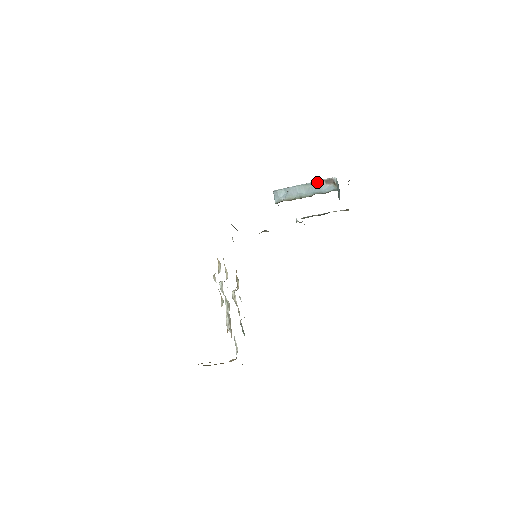
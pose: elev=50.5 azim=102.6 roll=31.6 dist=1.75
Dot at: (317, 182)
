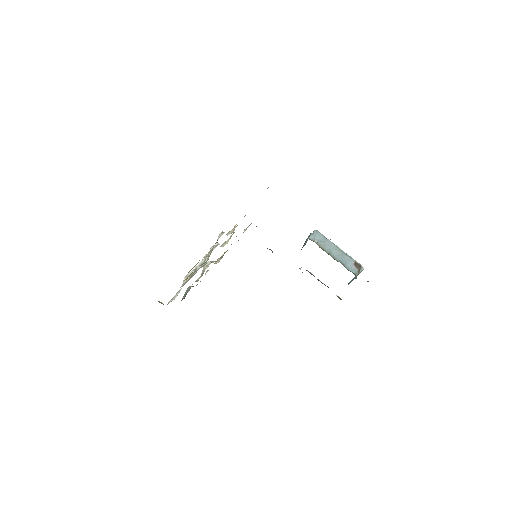
Dot at: (350, 257)
